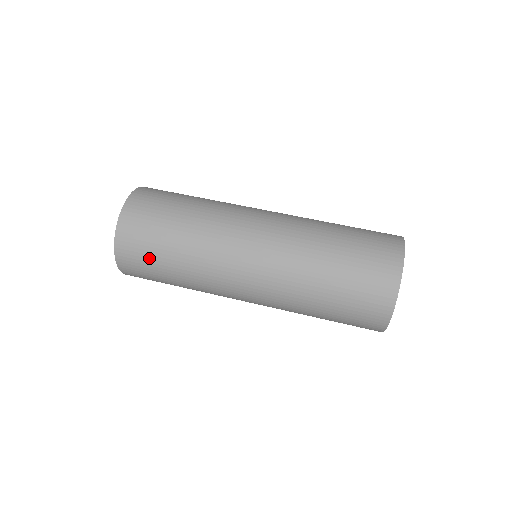
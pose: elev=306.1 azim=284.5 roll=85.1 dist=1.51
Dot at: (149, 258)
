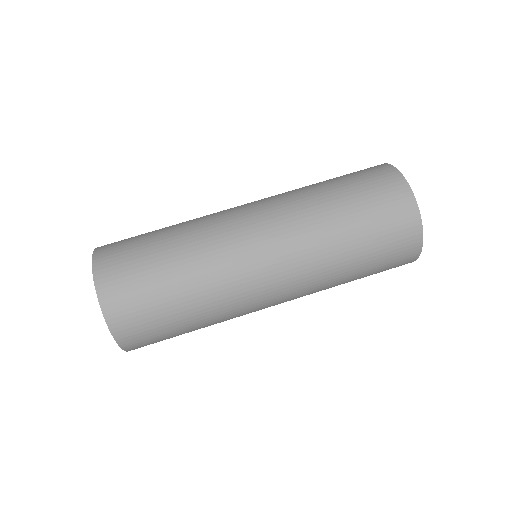
Dot at: occluded
